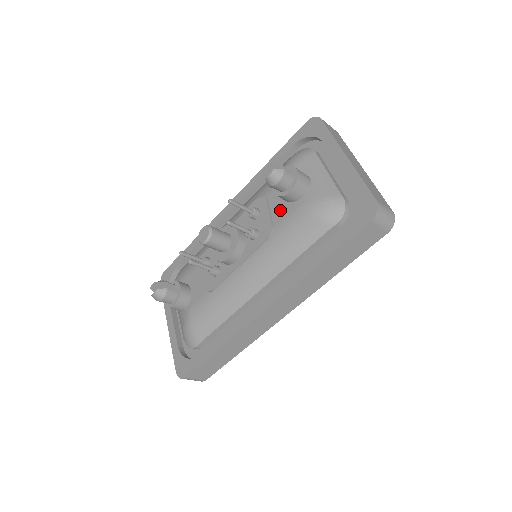
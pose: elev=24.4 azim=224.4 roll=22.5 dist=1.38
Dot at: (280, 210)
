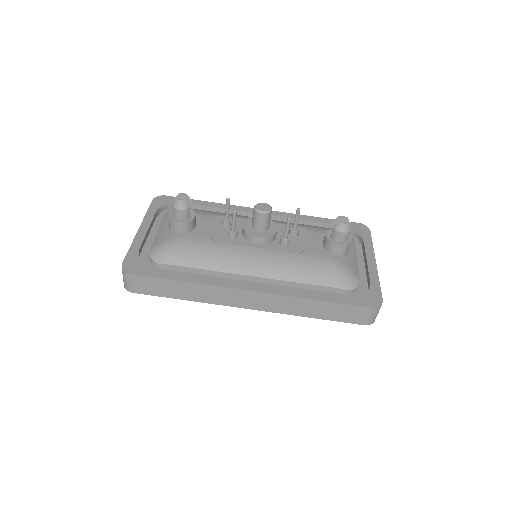
Dot at: (315, 248)
